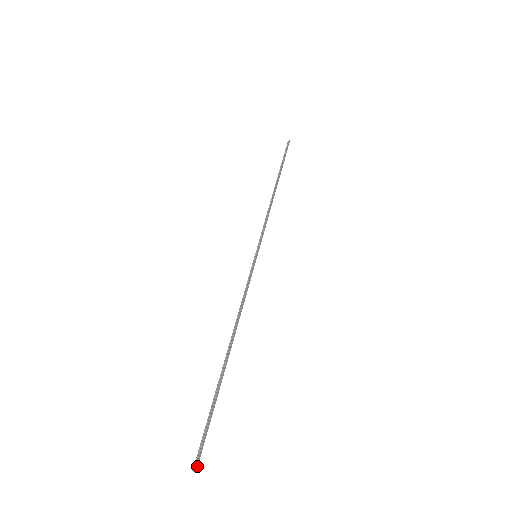
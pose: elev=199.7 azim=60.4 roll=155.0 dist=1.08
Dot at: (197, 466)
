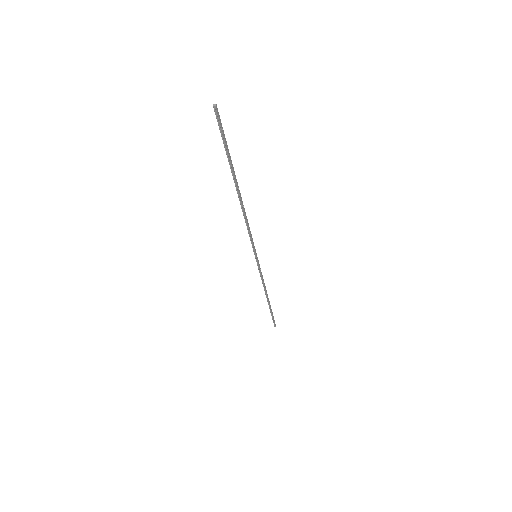
Dot at: occluded
